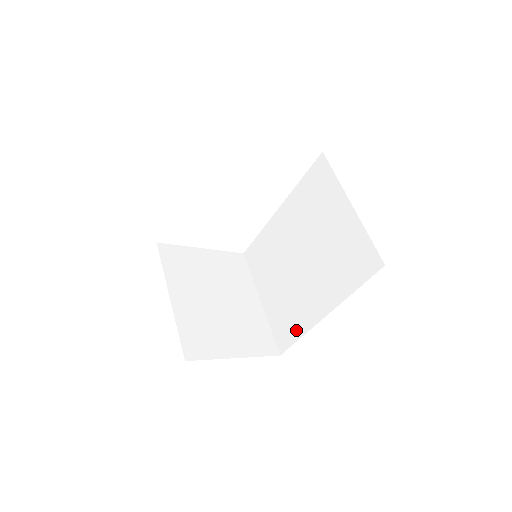
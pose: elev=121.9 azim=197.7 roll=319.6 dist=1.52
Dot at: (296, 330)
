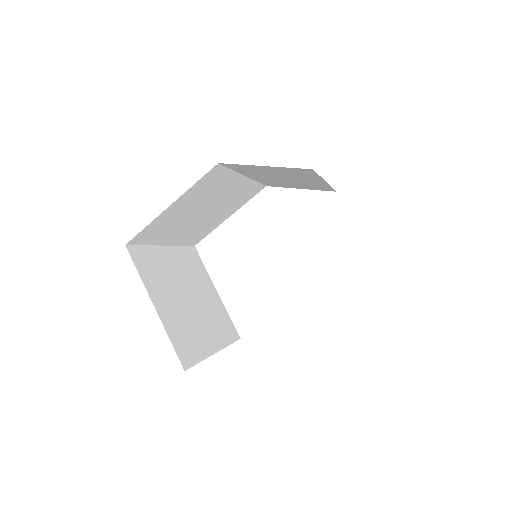
Dot at: occluded
